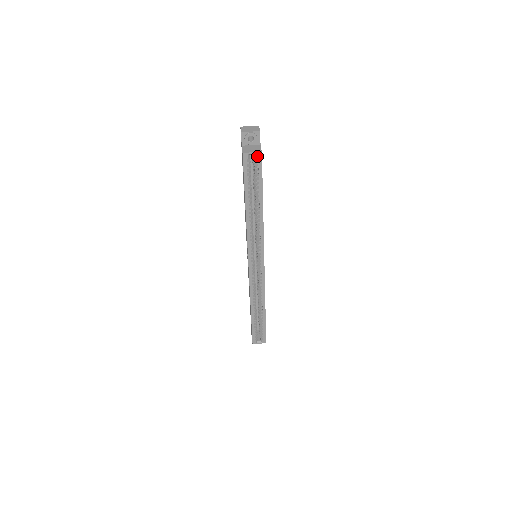
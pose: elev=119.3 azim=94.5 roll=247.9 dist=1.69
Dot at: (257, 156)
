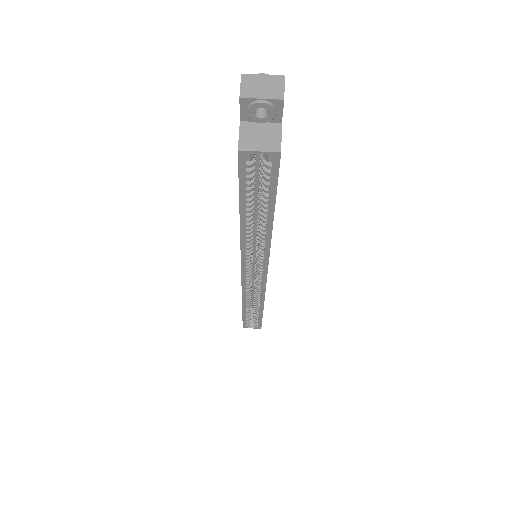
Dot at: (270, 158)
